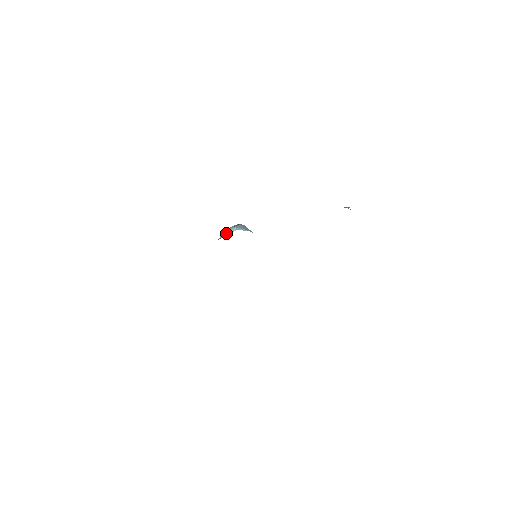
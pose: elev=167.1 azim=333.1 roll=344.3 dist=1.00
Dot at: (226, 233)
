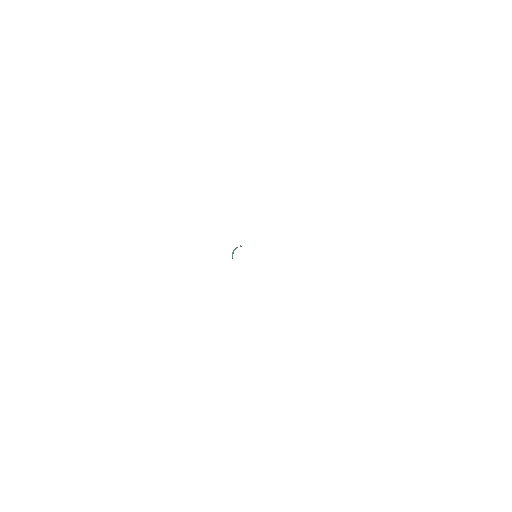
Dot at: (232, 257)
